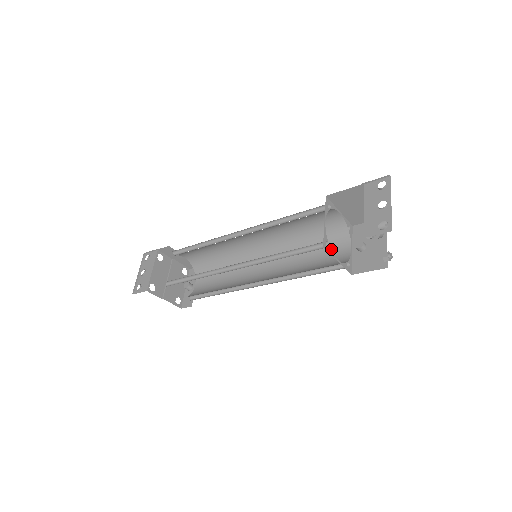
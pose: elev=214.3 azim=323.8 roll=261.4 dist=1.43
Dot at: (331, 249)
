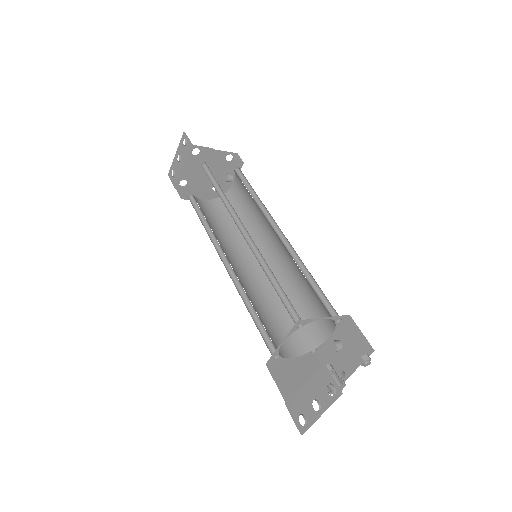
Dot at: (319, 312)
